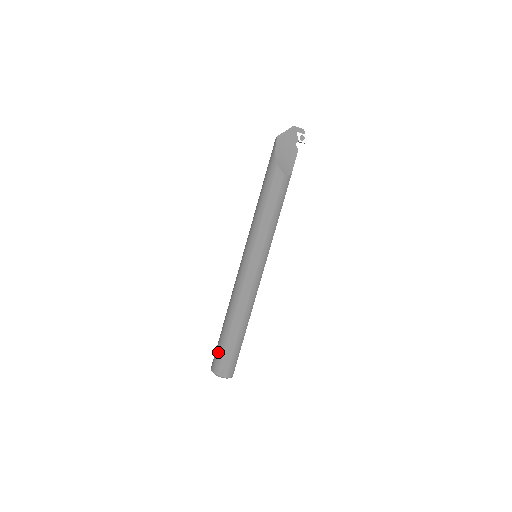
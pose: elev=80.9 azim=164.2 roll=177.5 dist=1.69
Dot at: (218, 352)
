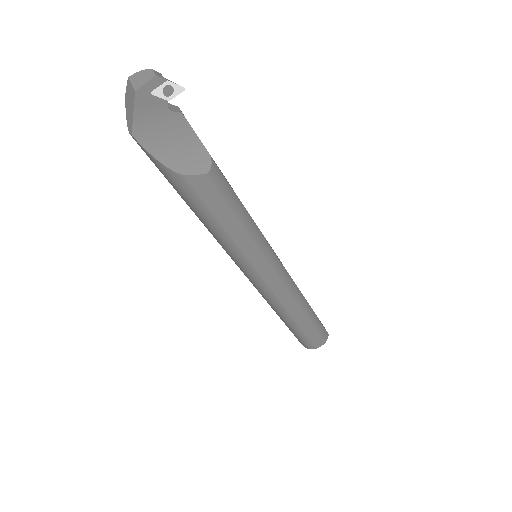
Dot at: (300, 339)
